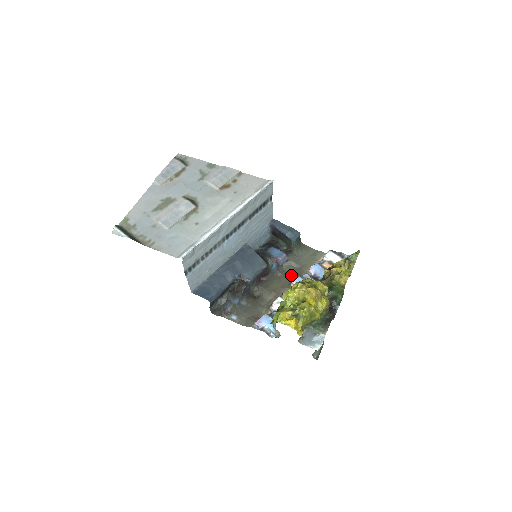
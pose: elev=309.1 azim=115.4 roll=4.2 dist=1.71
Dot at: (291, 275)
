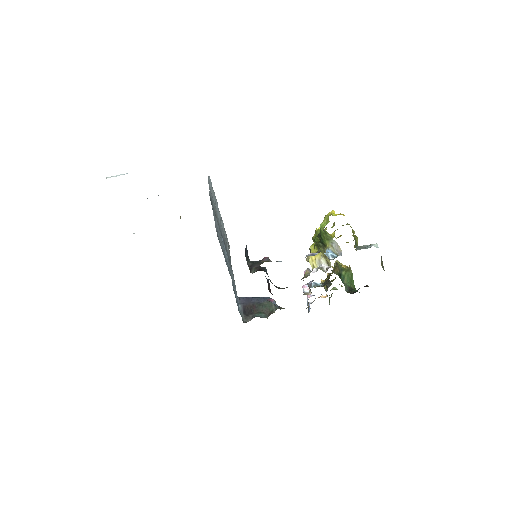
Dot at: occluded
